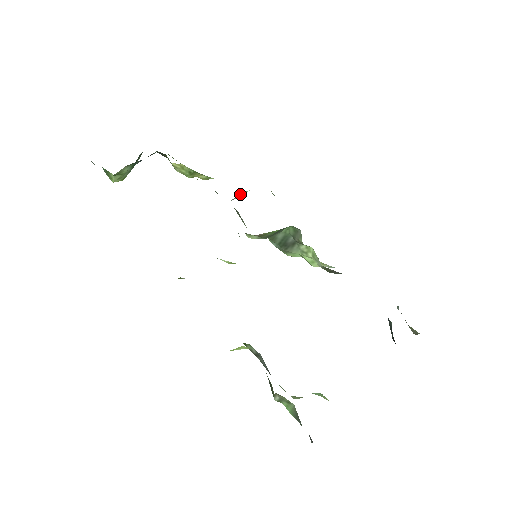
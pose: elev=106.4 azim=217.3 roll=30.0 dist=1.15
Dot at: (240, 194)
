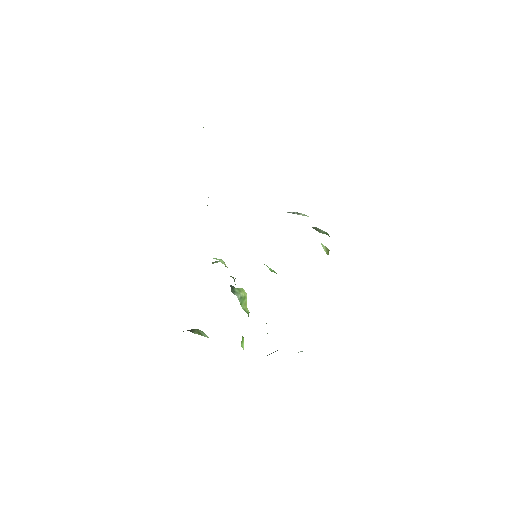
Dot at: (299, 213)
